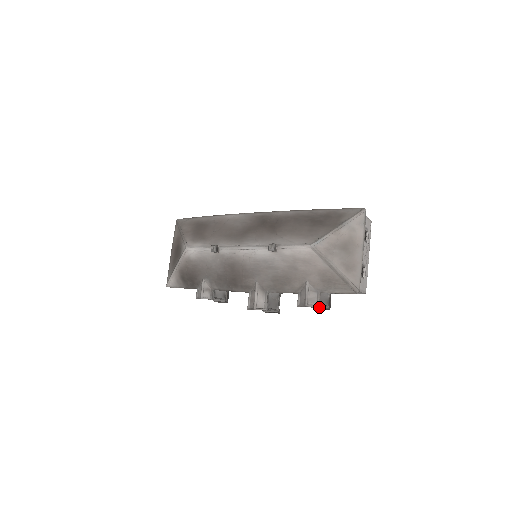
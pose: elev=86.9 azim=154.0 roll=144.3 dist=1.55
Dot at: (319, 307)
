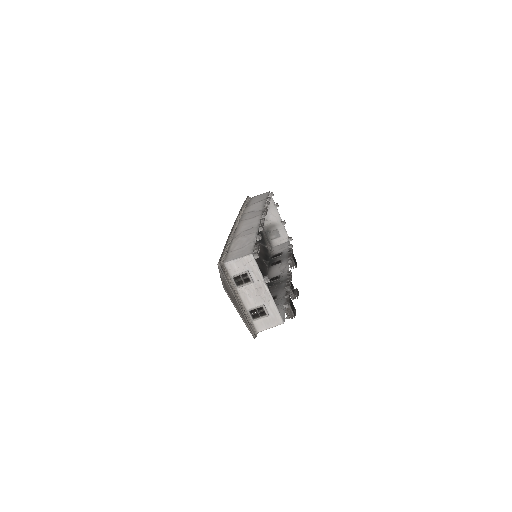
Dot at: occluded
